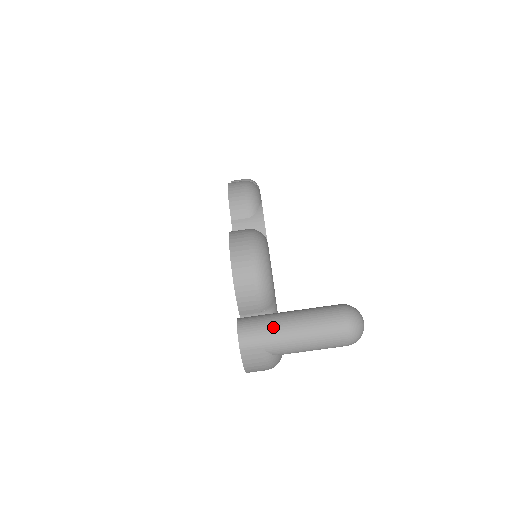
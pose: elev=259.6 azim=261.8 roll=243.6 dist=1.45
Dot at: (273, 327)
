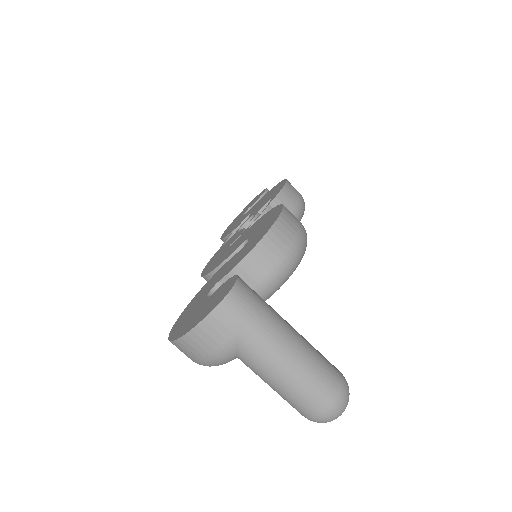
Dot at: (272, 319)
